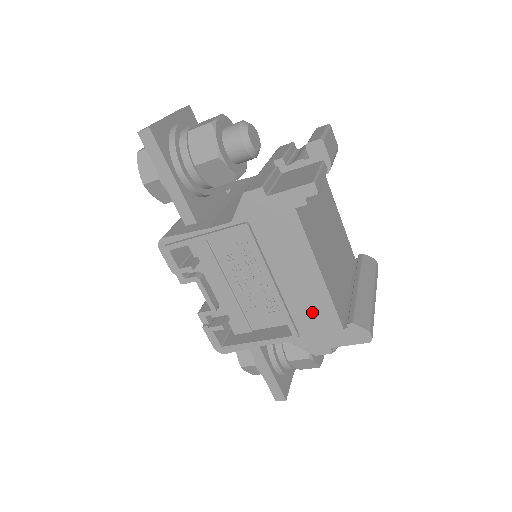
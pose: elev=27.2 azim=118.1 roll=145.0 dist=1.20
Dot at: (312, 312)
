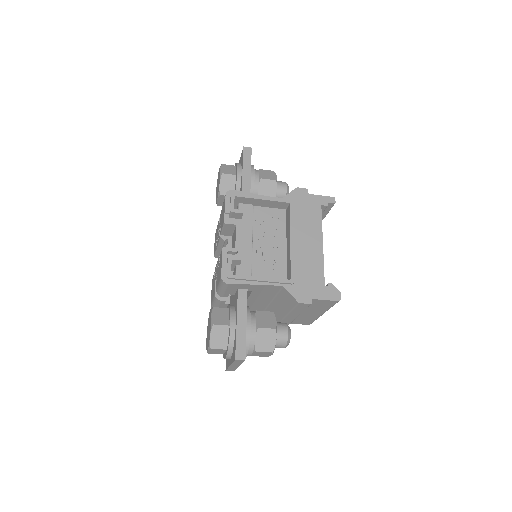
Dot at: (309, 268)
